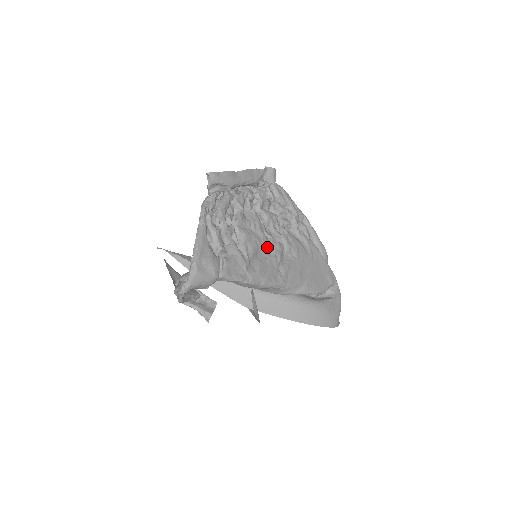
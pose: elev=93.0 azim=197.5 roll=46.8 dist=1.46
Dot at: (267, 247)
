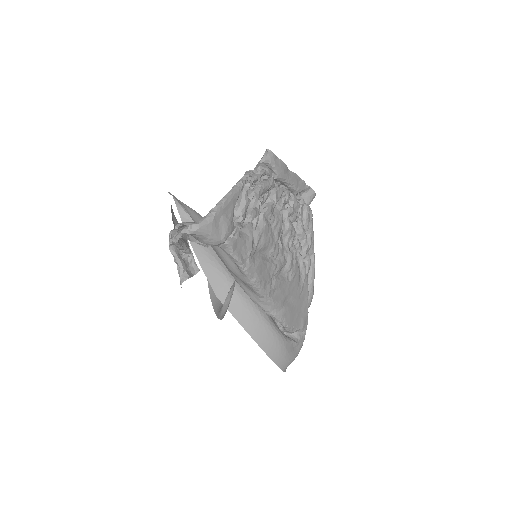
Dot at: (275, 252)
